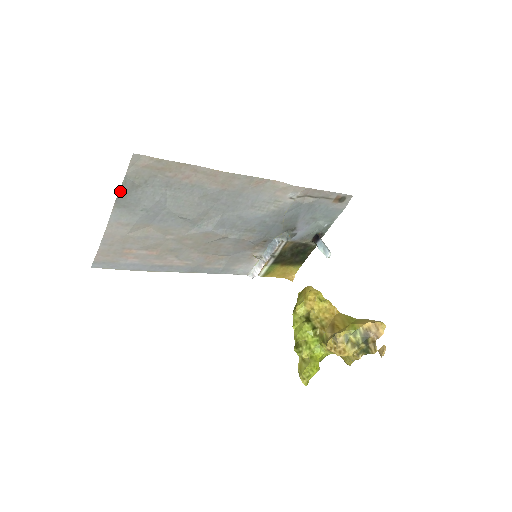
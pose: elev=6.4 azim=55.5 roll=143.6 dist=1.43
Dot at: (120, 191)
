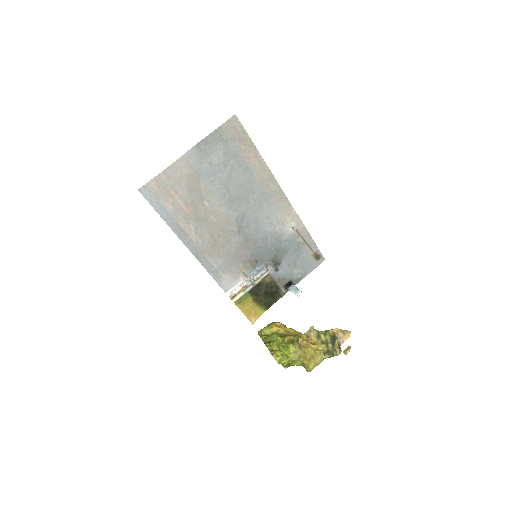
Dot at: (208, 136)
